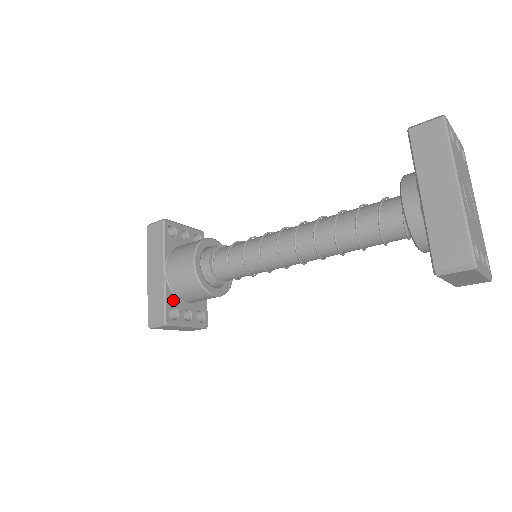
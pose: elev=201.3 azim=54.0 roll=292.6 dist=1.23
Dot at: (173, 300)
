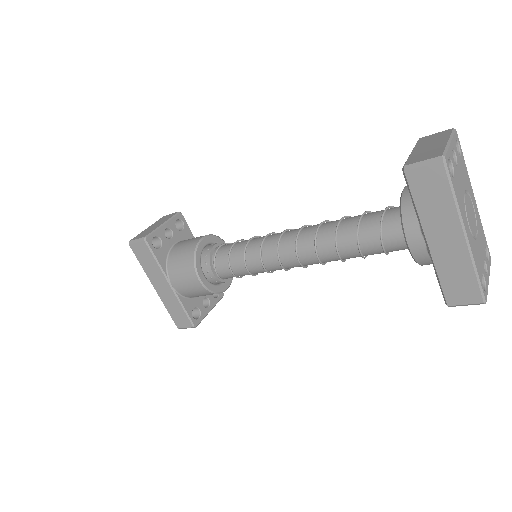
Dot at: (190, 303)
